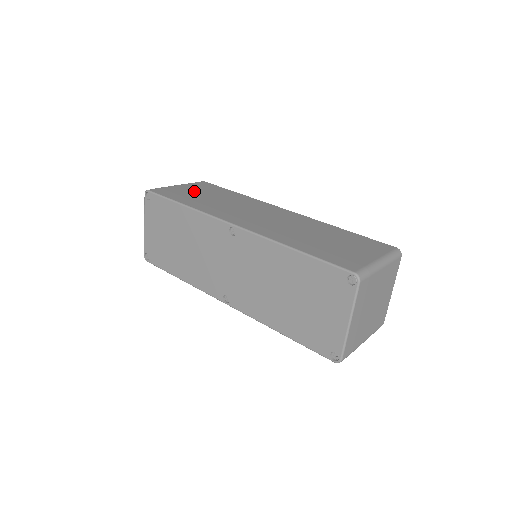
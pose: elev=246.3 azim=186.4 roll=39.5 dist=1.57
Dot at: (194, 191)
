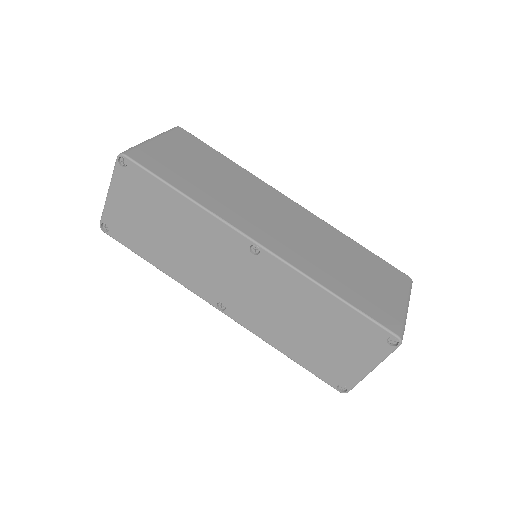
Dot at: (182, 157)
